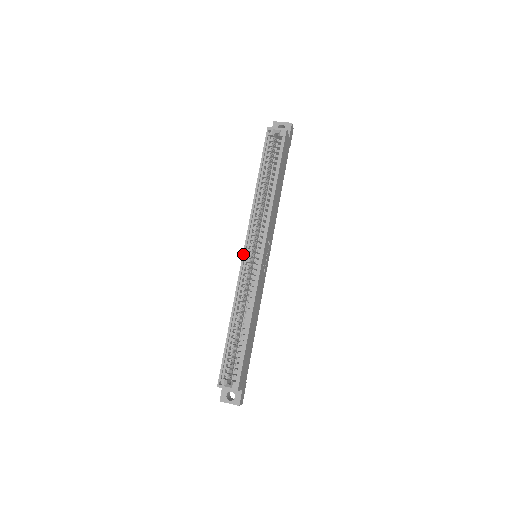
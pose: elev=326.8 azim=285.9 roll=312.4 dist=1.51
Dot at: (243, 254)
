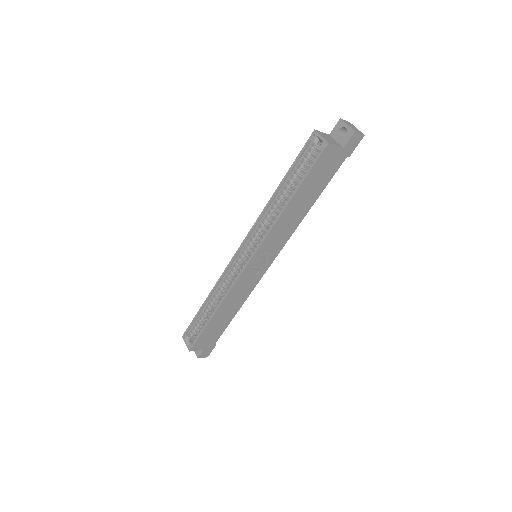
Dot at: (237, 251)
